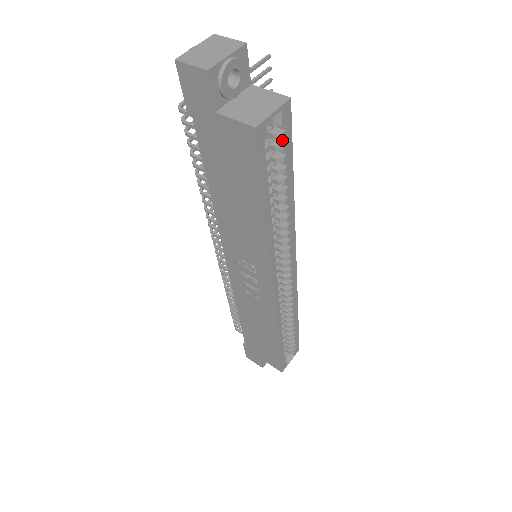
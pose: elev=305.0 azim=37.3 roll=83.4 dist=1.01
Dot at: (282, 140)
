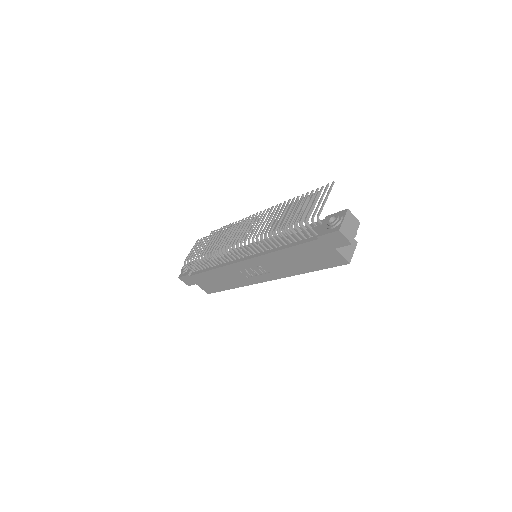
Dot at: occluded
